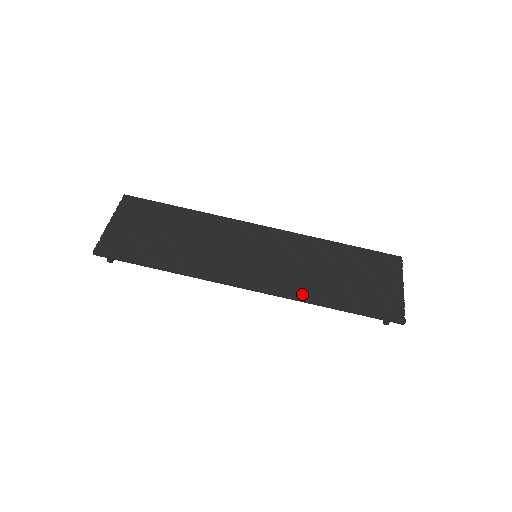
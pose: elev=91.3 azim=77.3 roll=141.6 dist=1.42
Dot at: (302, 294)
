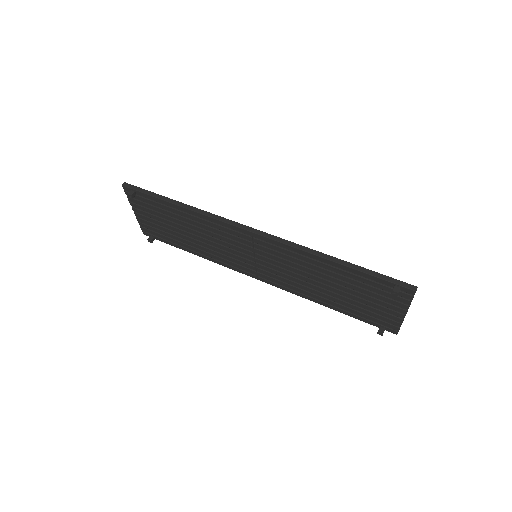
Dot at: occluded
